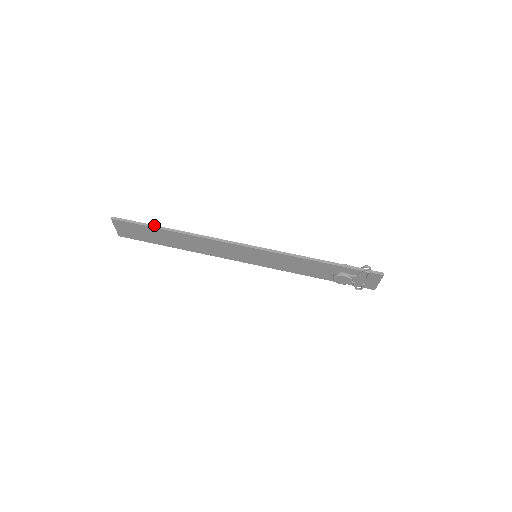
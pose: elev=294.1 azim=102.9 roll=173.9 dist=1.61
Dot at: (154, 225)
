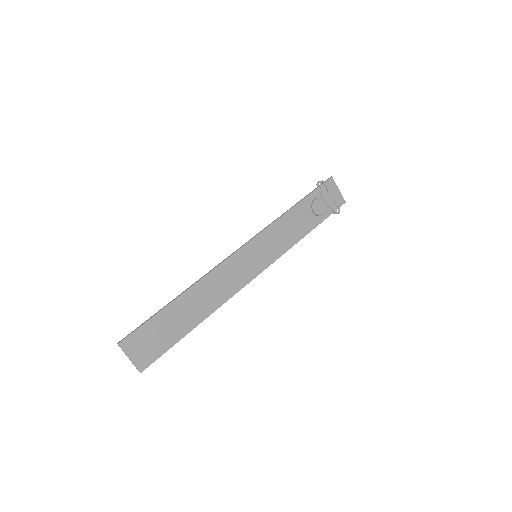
Dot at: (159, 310)
